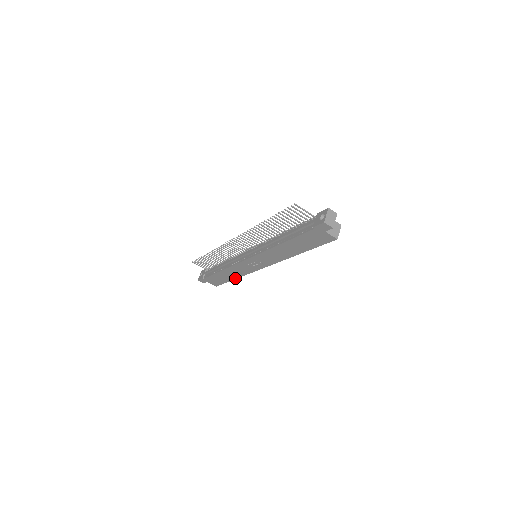
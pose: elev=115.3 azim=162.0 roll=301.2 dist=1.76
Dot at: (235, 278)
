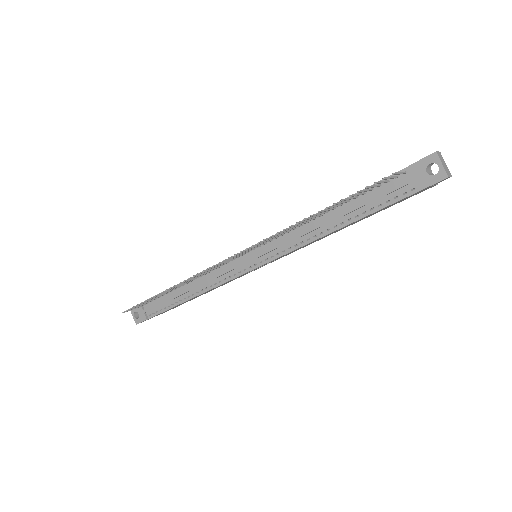
Dot at: (207, 292)
